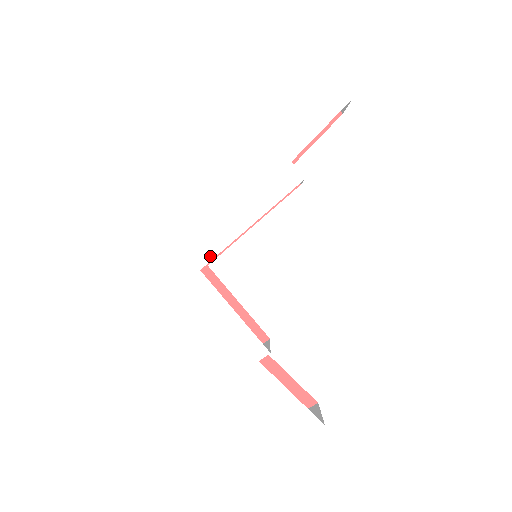
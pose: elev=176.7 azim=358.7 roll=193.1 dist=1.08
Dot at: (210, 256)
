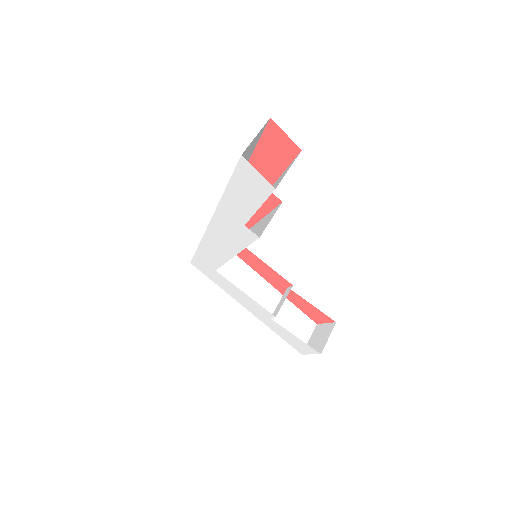
Dot at: (218, 265)
